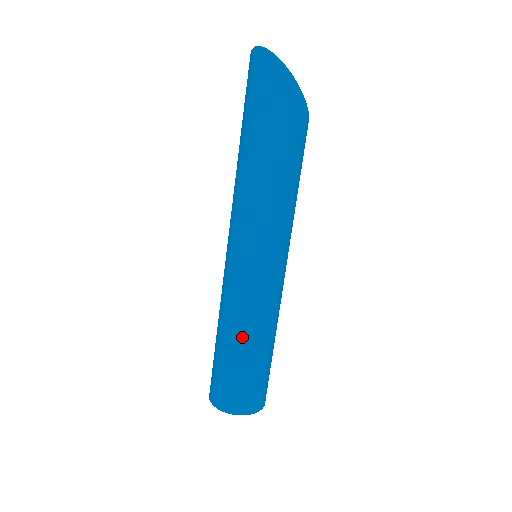
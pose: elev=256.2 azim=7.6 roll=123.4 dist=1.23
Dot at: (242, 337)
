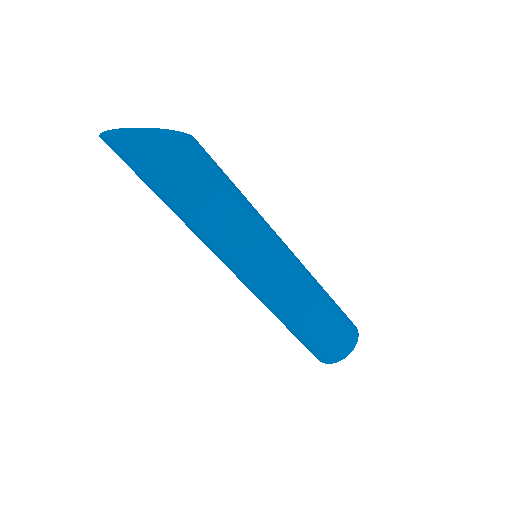
Dot at: (303, 315)
